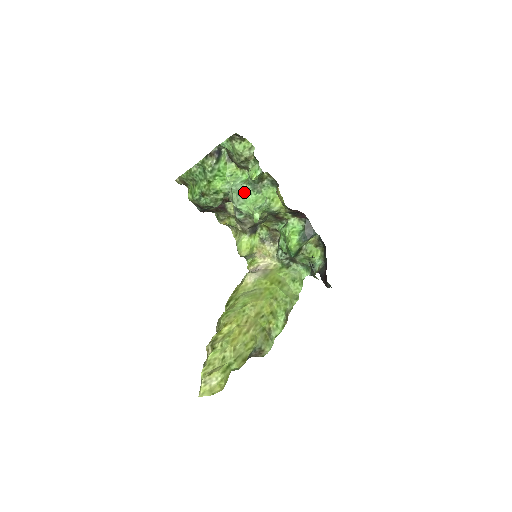
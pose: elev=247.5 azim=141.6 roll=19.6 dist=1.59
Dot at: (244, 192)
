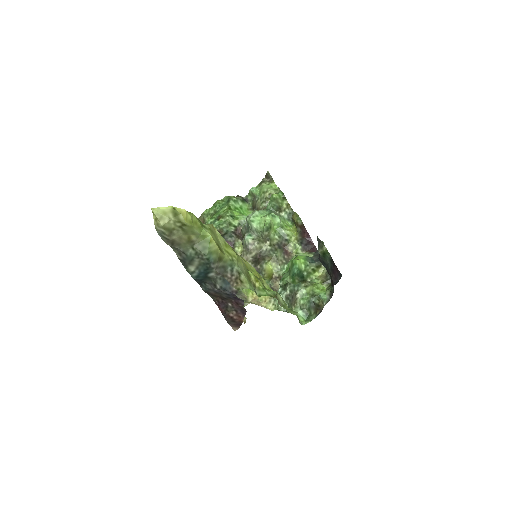
Dot at: (261, 210)
